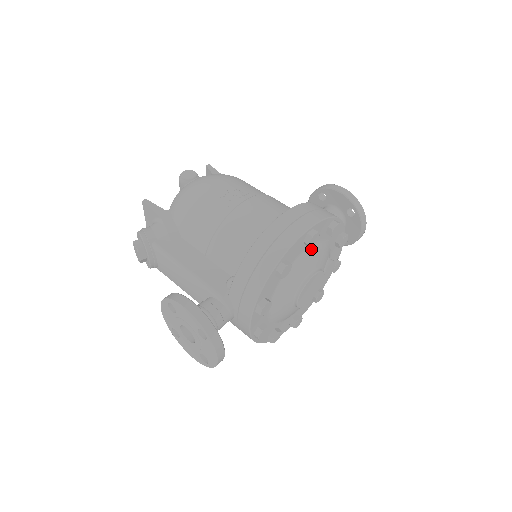
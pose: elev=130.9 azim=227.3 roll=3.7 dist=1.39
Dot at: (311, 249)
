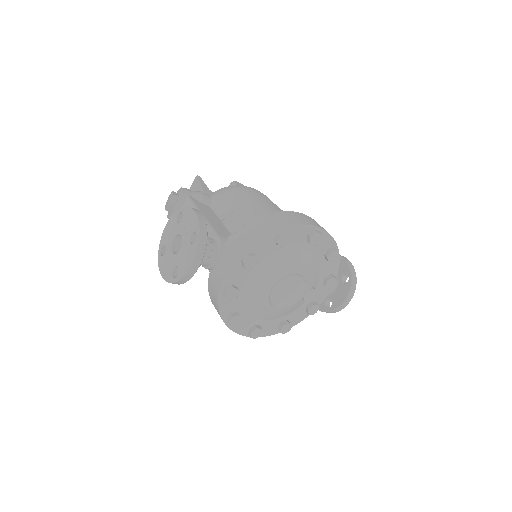
Dot at: (308, 253)
